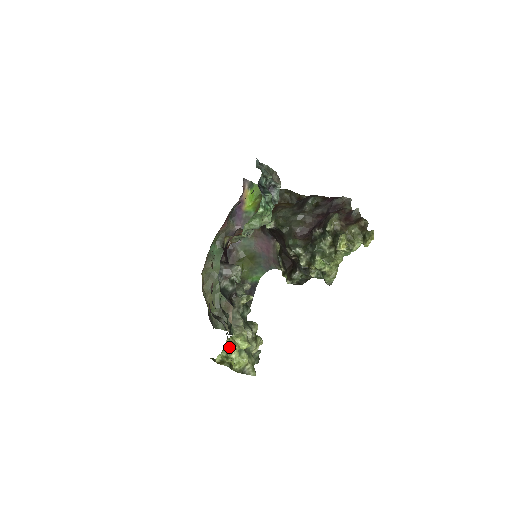
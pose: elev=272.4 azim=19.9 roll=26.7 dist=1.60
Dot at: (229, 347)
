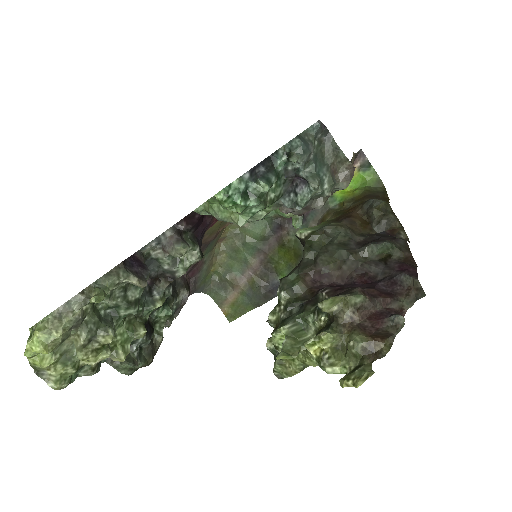
Dot at: occluded
